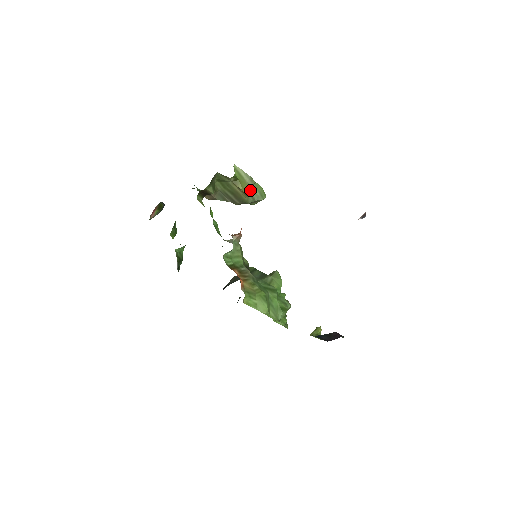
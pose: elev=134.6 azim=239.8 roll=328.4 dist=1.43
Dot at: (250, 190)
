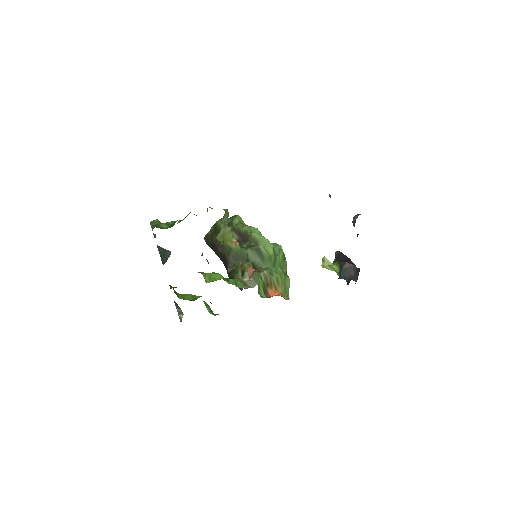
Dot at: (230, 232)
